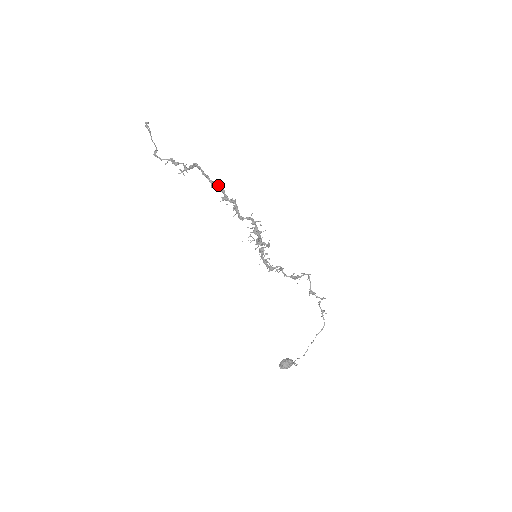
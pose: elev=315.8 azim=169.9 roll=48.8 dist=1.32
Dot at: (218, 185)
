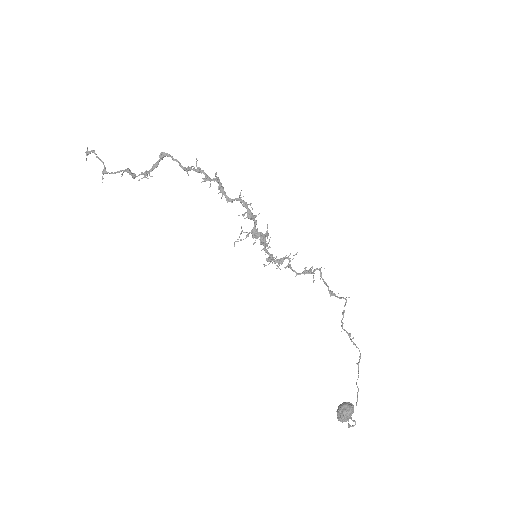
Dot at: (196, 164)
